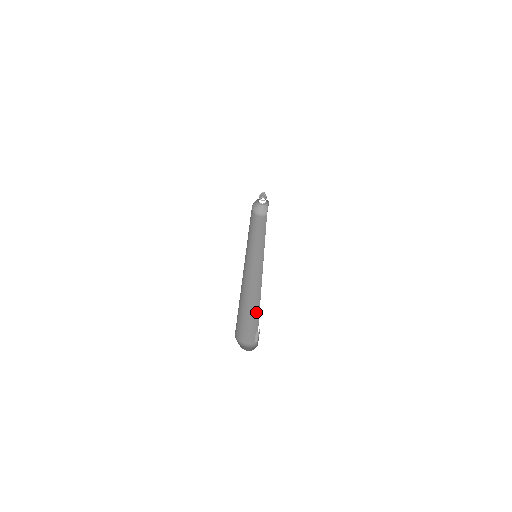
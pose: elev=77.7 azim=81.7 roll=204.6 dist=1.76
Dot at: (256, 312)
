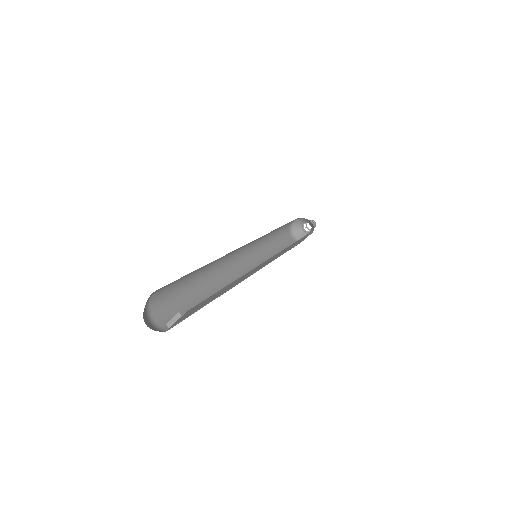
Dot at: occluded
